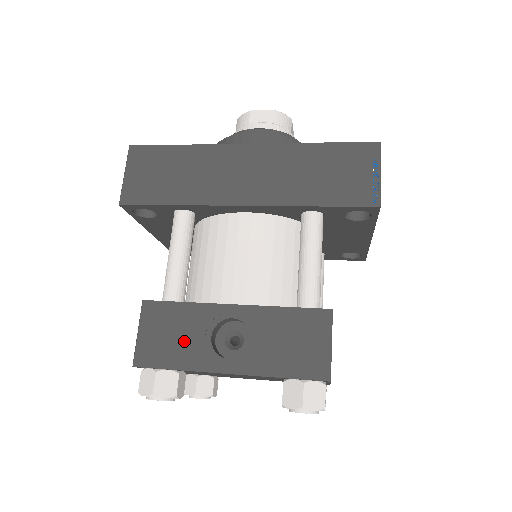
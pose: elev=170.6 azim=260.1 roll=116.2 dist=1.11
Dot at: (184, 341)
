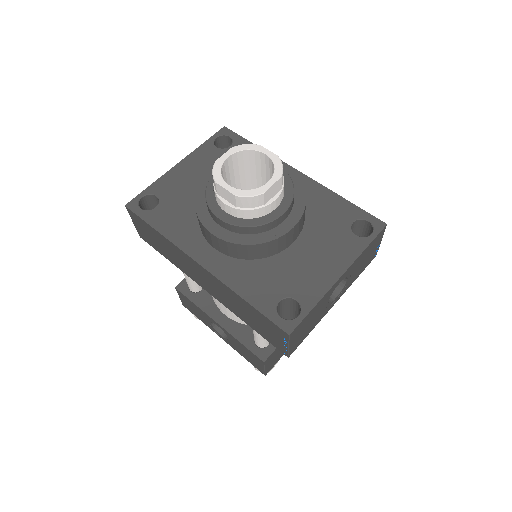
Dot at: (200, 315)
